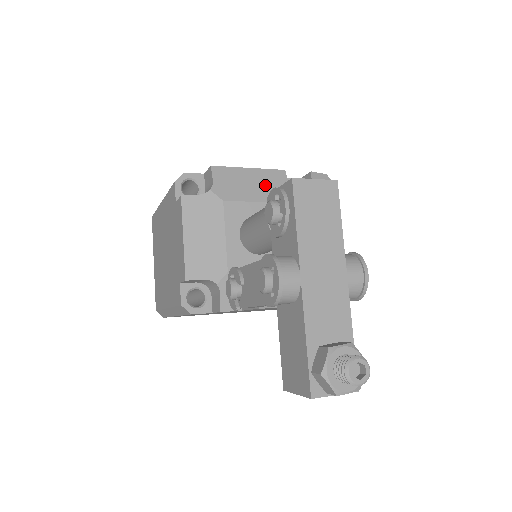
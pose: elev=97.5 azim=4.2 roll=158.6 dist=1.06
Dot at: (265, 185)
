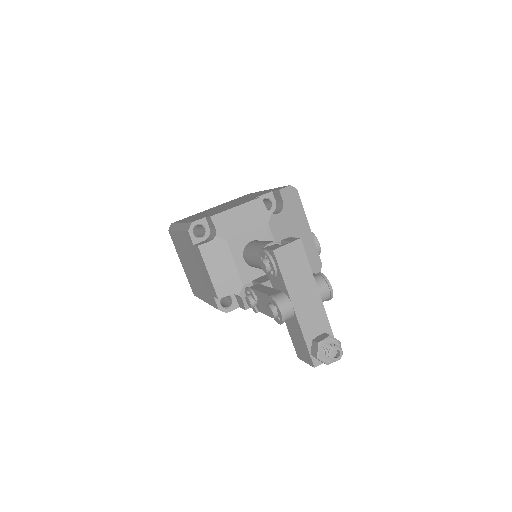
Dot at: (250, 216)
